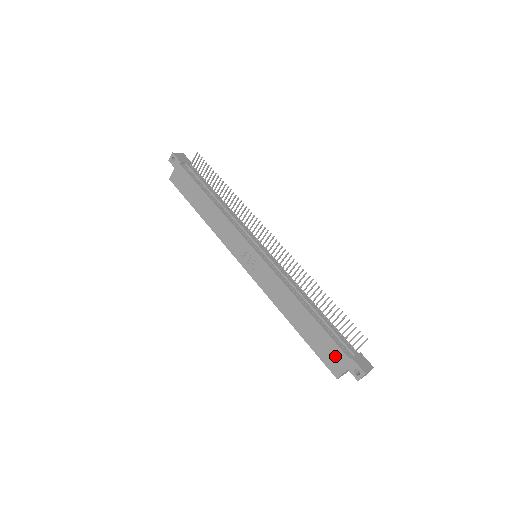
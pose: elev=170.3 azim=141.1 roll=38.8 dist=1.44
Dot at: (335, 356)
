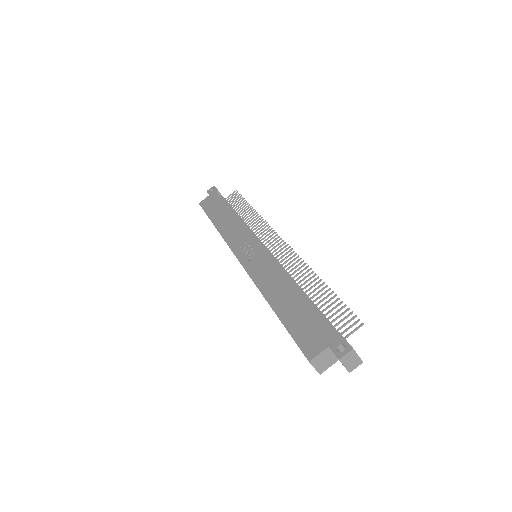
Dot at: (316, 333)
